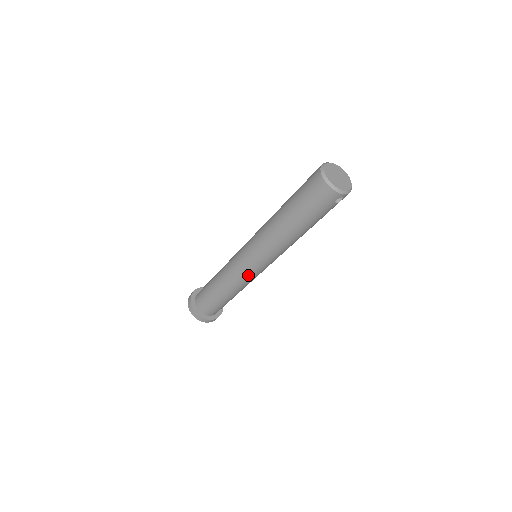
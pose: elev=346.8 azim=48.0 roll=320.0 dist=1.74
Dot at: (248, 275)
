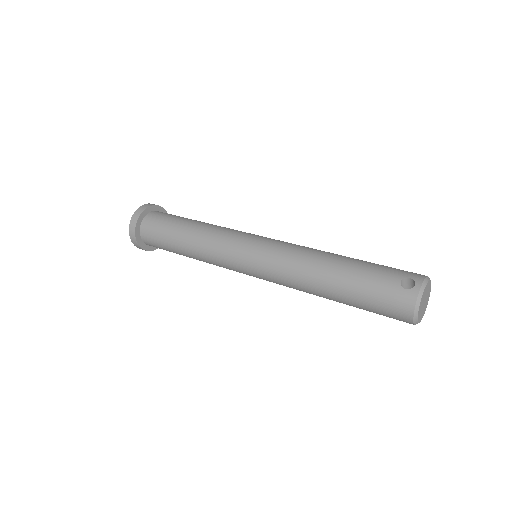
Dot at: occluded
